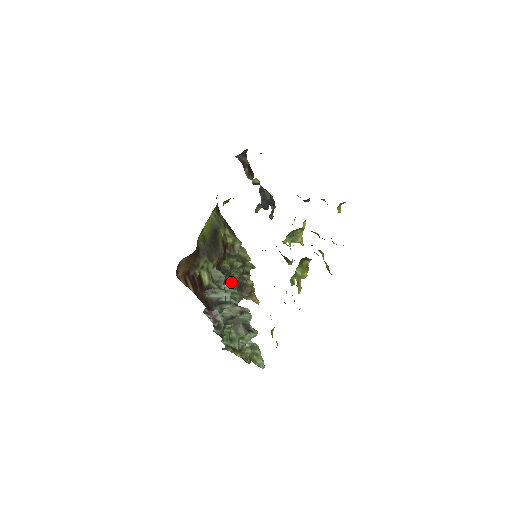
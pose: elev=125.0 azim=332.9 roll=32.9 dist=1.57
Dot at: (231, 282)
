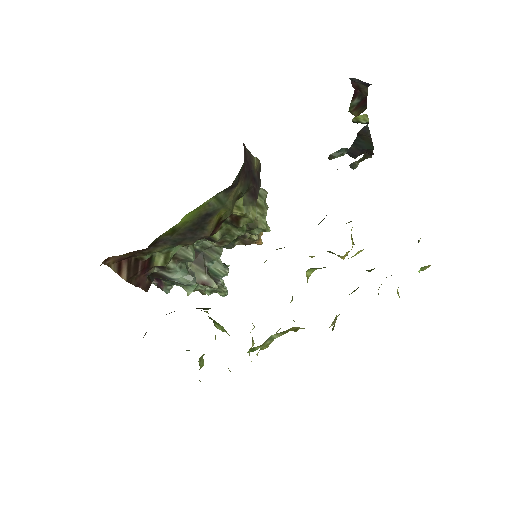
Dot at: (218, 242)
